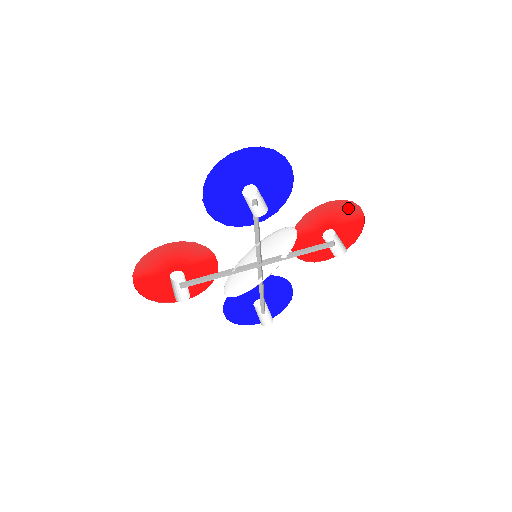
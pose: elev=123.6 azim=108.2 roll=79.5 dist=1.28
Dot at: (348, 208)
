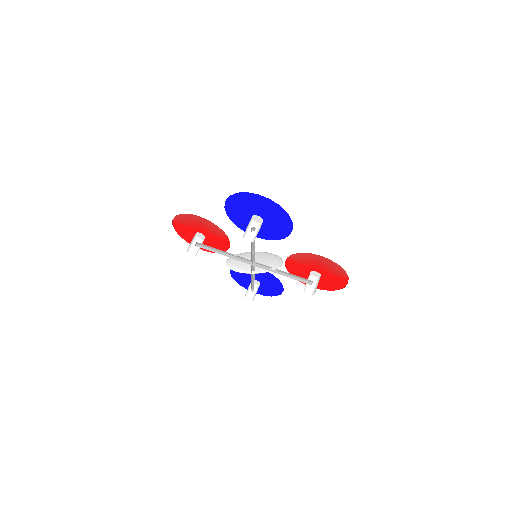
Dot at: (336, 267)
